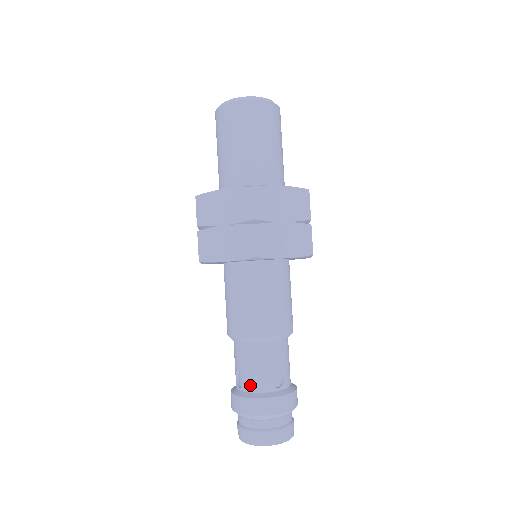
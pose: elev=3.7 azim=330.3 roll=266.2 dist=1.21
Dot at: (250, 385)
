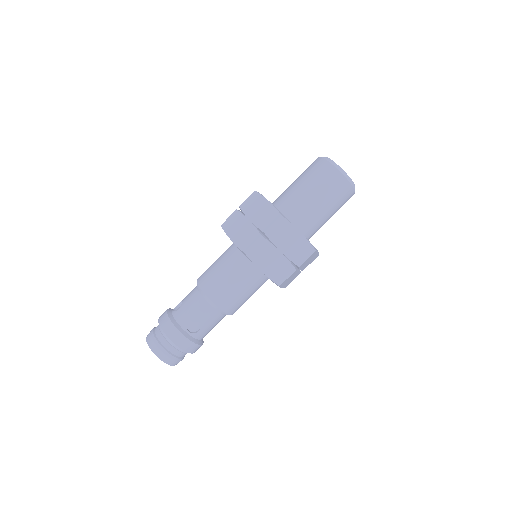
Dot at: (178, 315)
